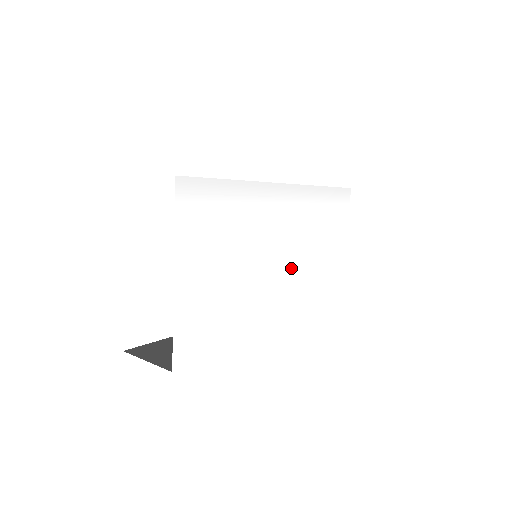
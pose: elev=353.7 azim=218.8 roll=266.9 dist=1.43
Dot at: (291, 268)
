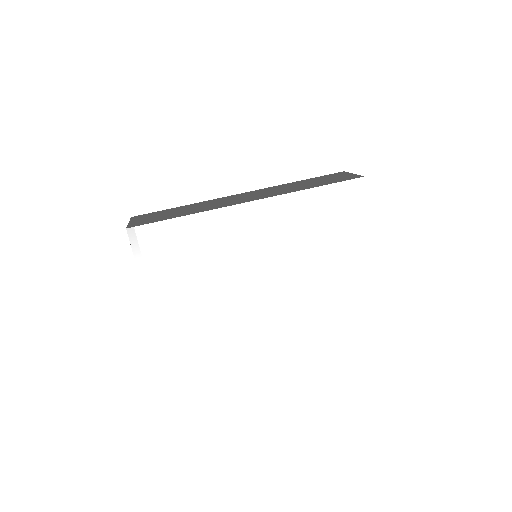
Dot at: (278, 268)
